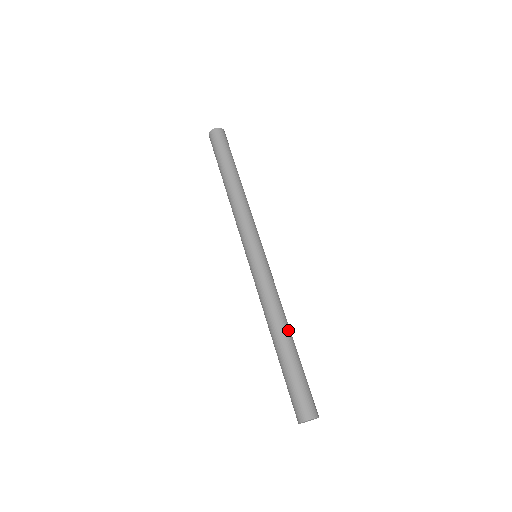
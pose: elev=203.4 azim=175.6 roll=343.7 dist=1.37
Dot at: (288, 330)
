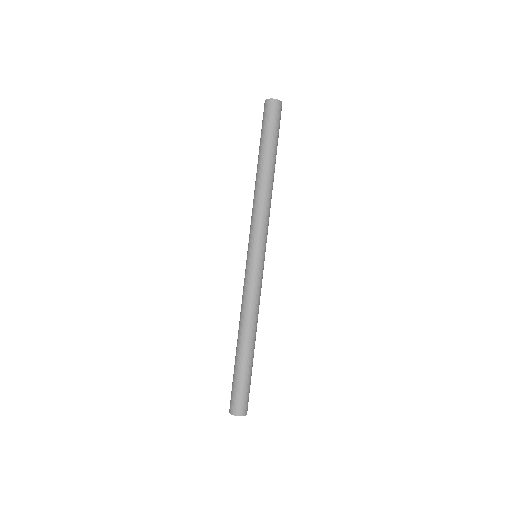
Dot at: (253, 338)
